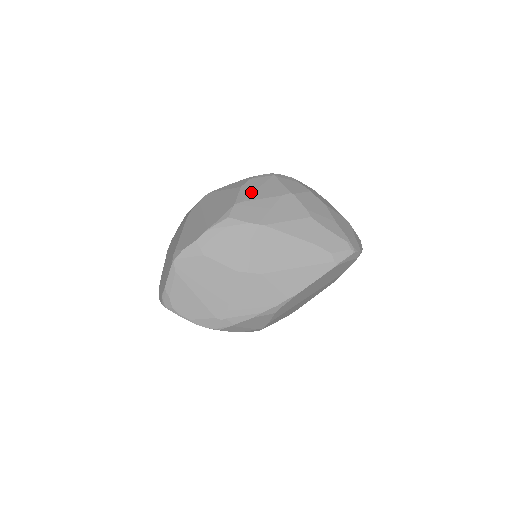
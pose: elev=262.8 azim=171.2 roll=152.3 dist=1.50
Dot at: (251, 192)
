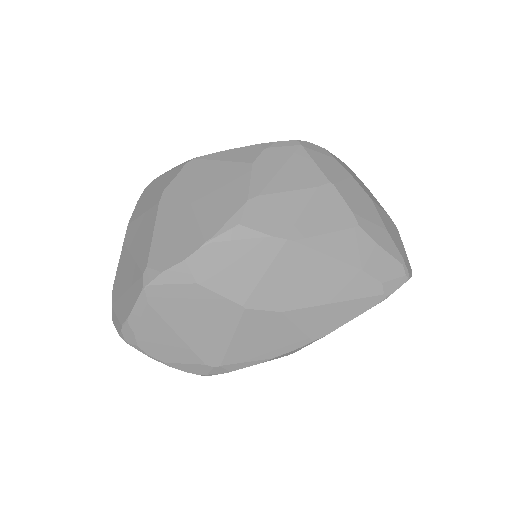
Dot at: (271, 176)
